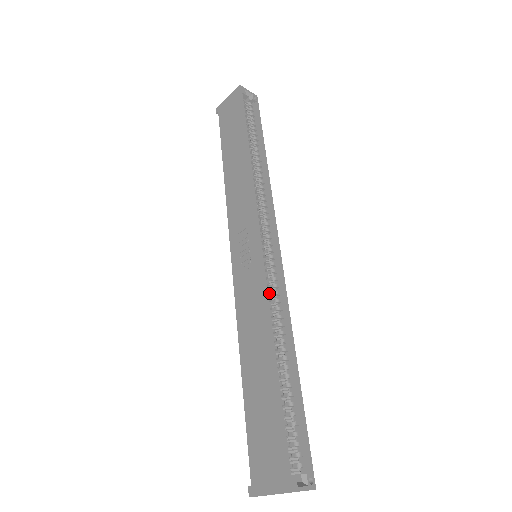
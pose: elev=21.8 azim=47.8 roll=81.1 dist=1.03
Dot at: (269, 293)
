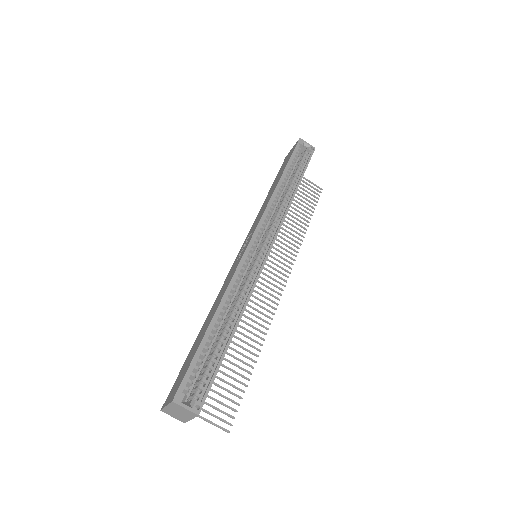
Dot at: (242, 276)
